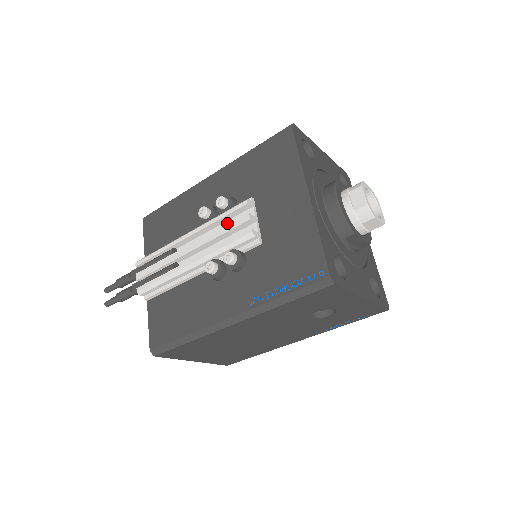
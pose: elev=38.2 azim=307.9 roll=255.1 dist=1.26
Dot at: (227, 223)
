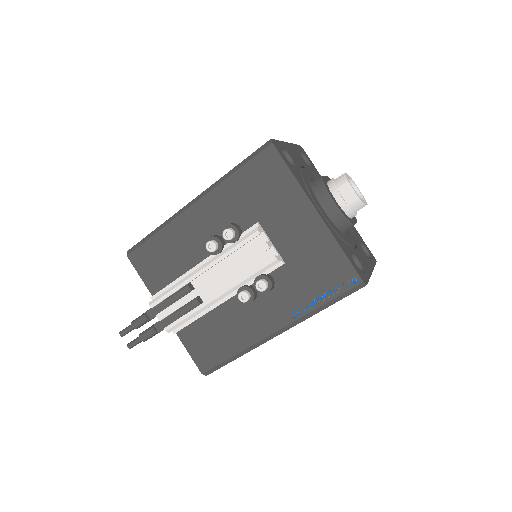
Dot at: (239, 250)
